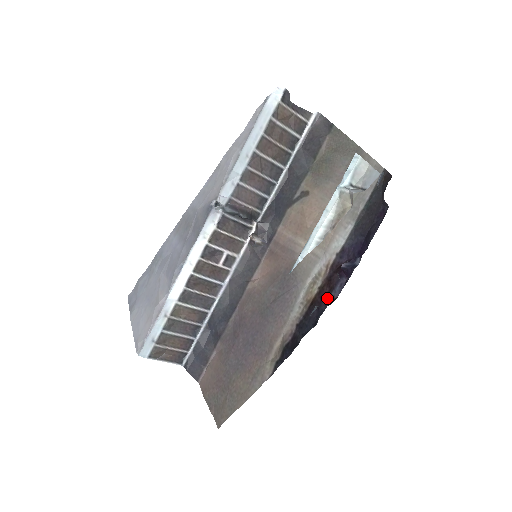
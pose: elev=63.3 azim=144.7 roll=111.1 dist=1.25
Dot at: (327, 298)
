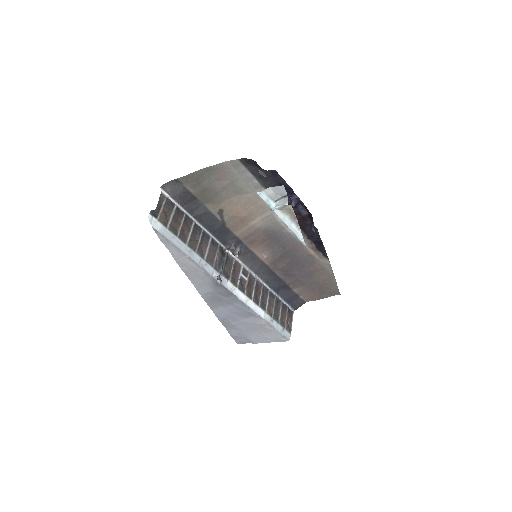
Dot at: (304, 218)
